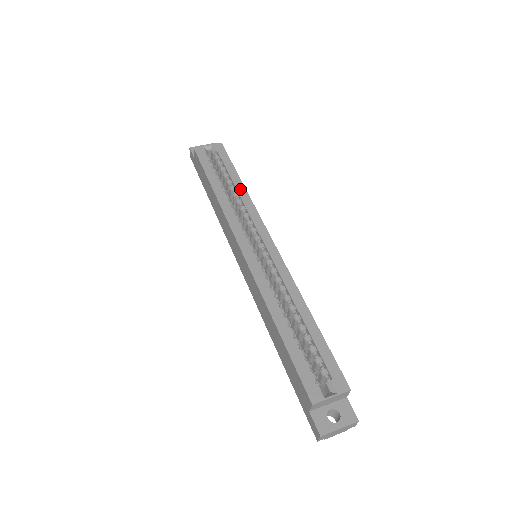
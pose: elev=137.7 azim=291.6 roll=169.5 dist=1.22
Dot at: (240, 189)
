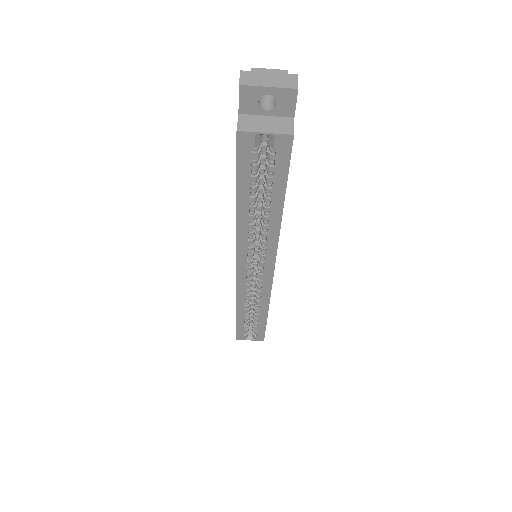
Dot at: (274, 219)
